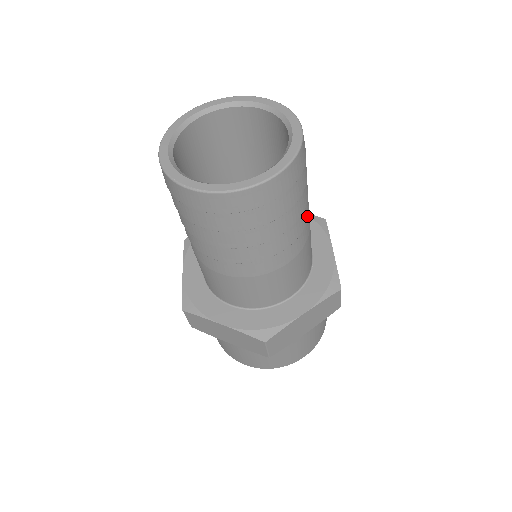
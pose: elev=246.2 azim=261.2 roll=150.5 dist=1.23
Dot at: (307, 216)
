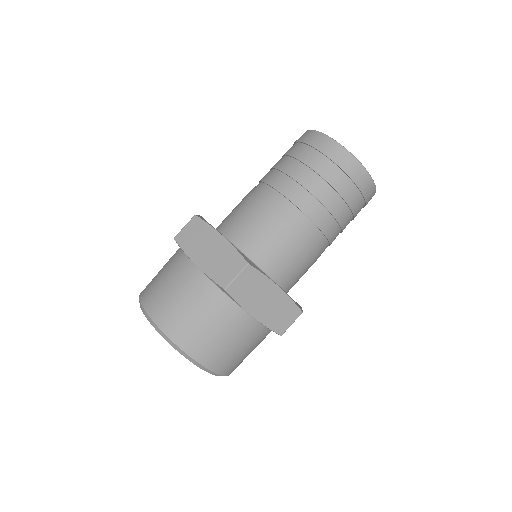
Dot at: (332, 240)
